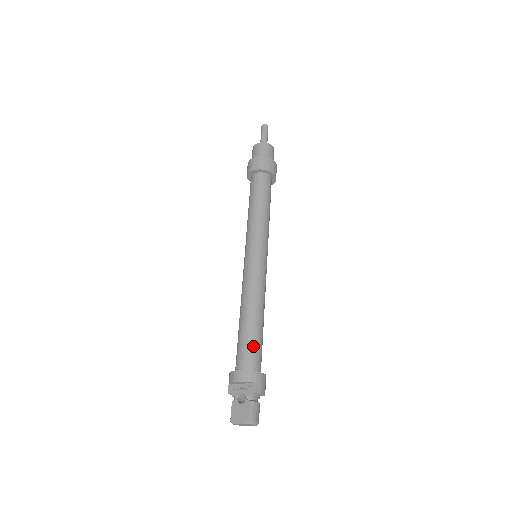
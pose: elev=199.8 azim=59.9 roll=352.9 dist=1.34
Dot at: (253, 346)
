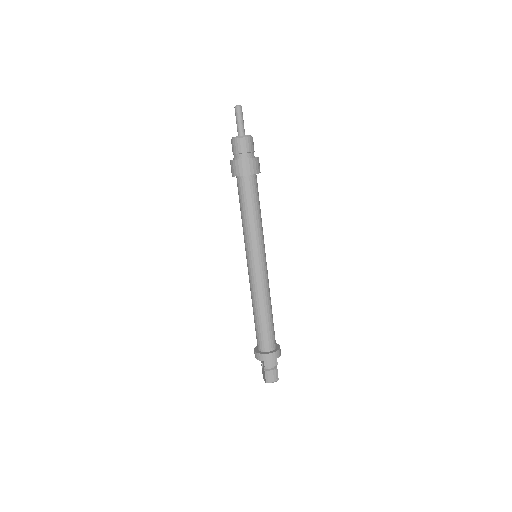
Dot at: (260, 334)
